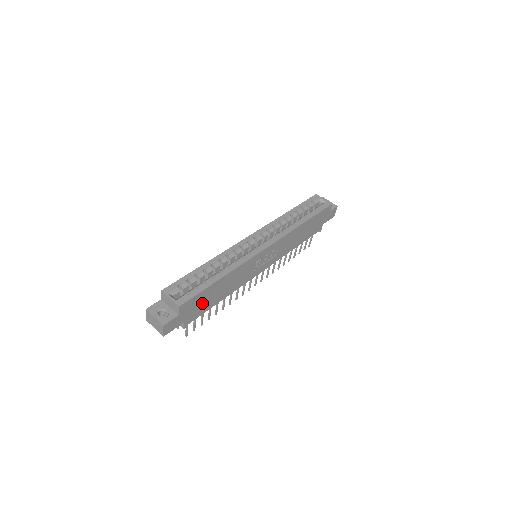
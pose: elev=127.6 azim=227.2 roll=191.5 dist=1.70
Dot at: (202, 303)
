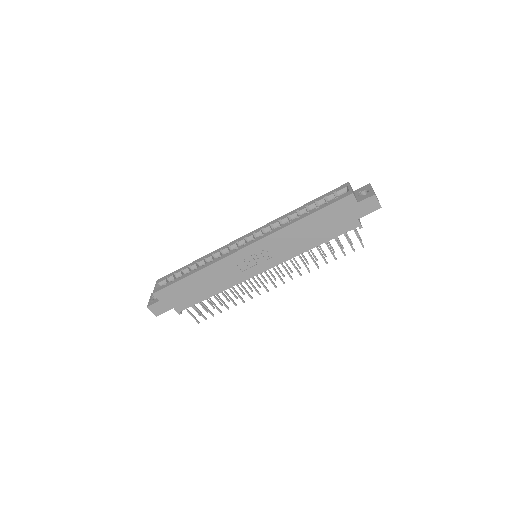
Dot at: (184, 295)
